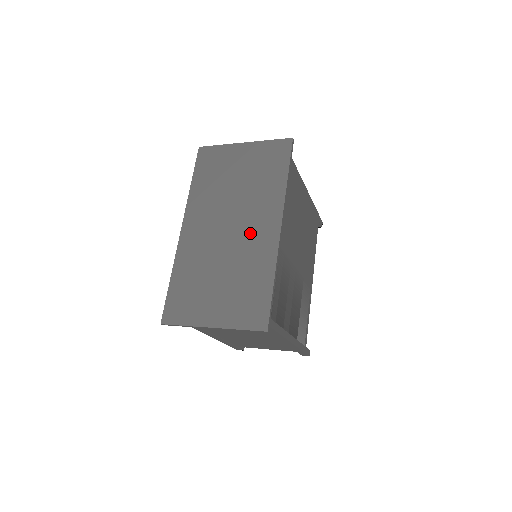
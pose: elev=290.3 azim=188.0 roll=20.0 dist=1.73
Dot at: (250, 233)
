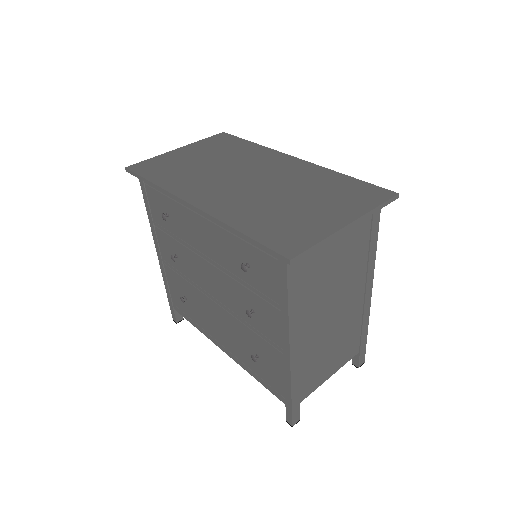
Dot at: (275, 171)
